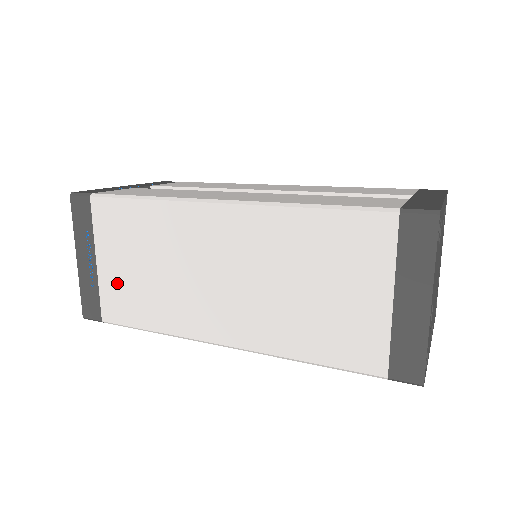
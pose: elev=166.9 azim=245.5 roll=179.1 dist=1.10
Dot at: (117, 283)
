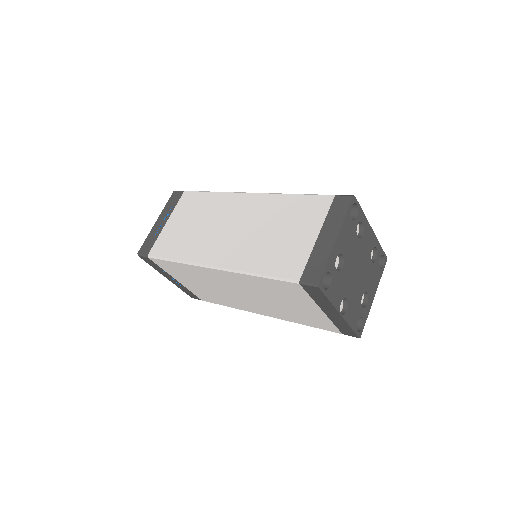
Dot at: (171, 233)
